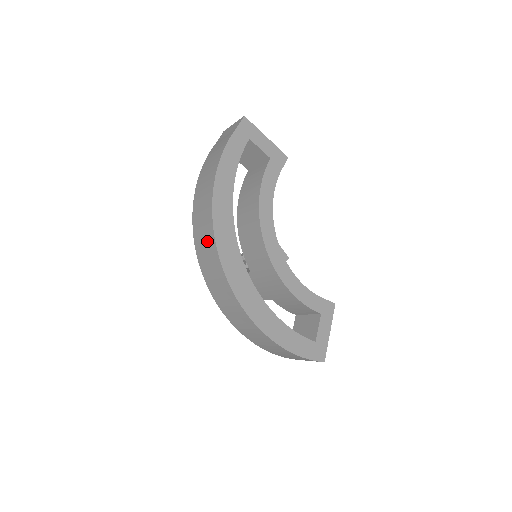
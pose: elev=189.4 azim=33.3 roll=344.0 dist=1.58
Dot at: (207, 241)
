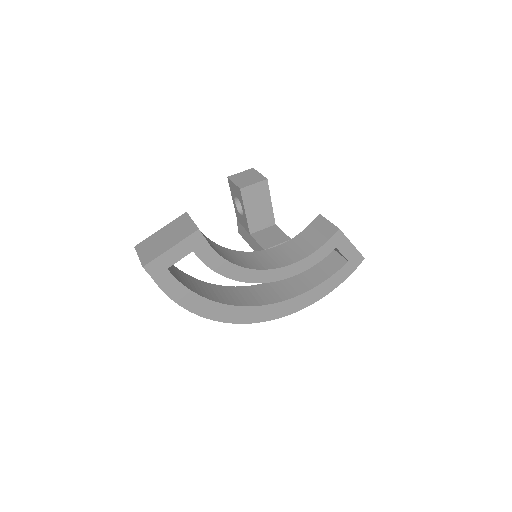
Dot at: occluded
